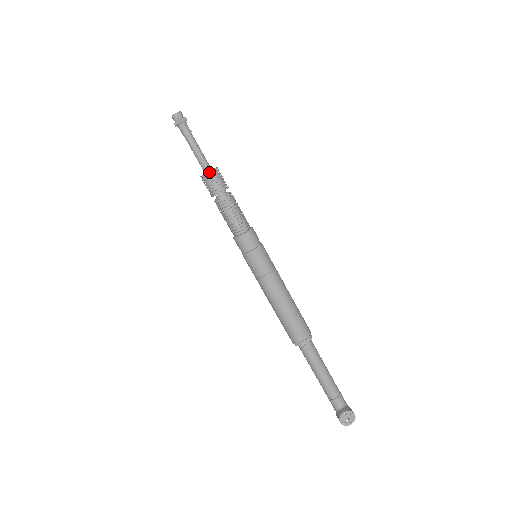
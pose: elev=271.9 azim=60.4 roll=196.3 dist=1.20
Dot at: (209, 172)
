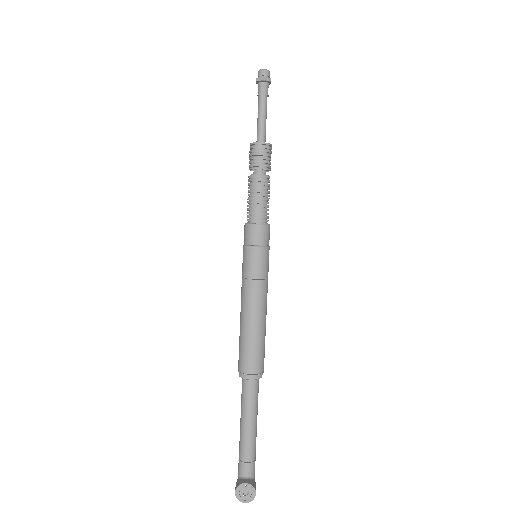
Dot at: (261, 142)
